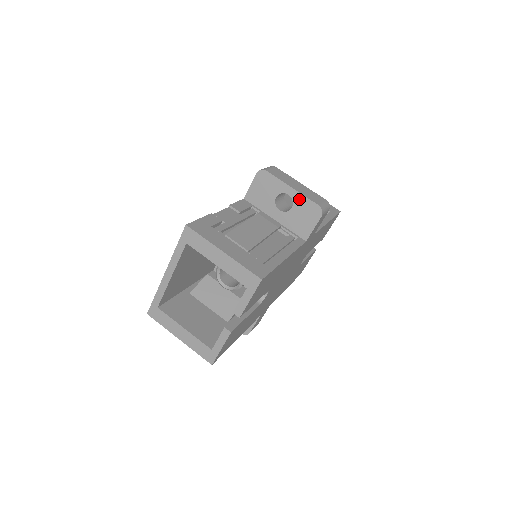
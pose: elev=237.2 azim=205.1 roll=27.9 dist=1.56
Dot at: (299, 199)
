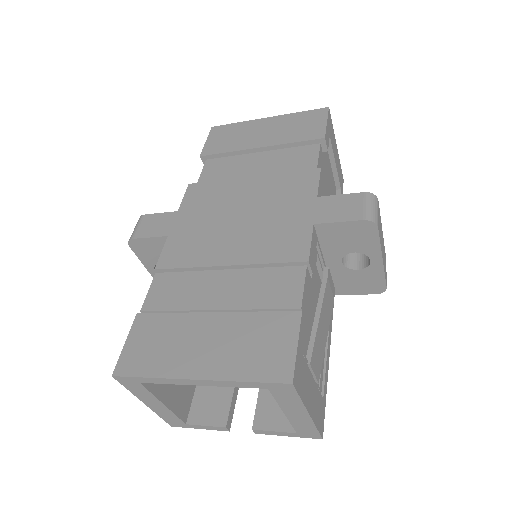
Dot at: (376, 271)
